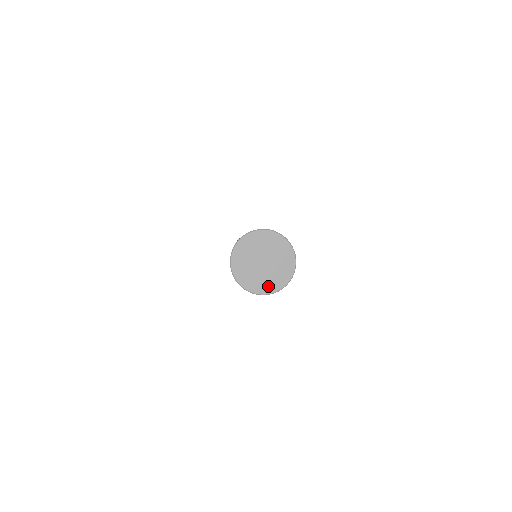
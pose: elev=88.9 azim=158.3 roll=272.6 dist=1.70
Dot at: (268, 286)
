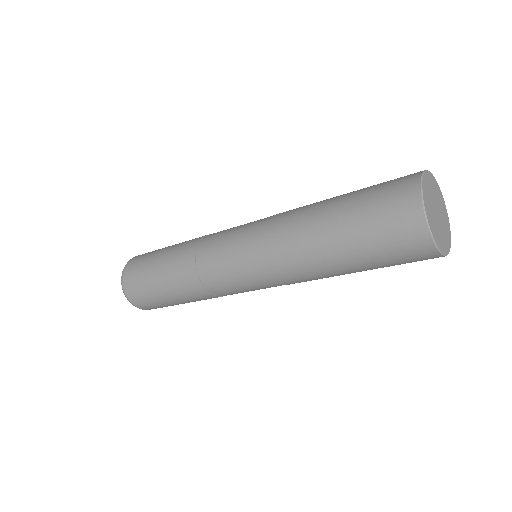
Dot at: (447, 240)
